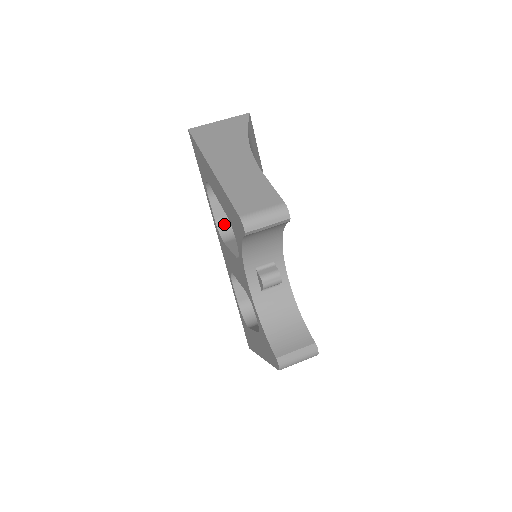
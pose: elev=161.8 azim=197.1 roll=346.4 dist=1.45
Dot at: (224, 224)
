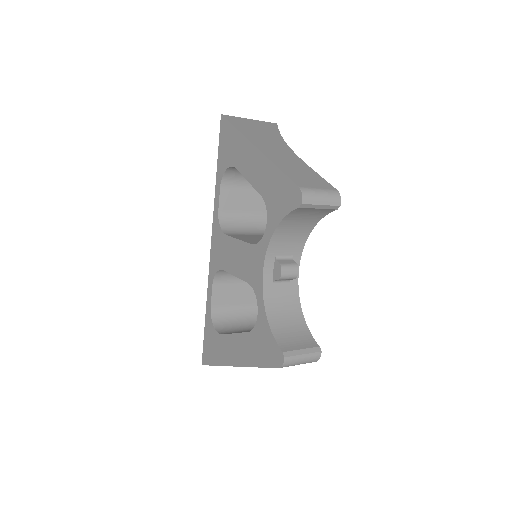
Dot at: (226, 218)
